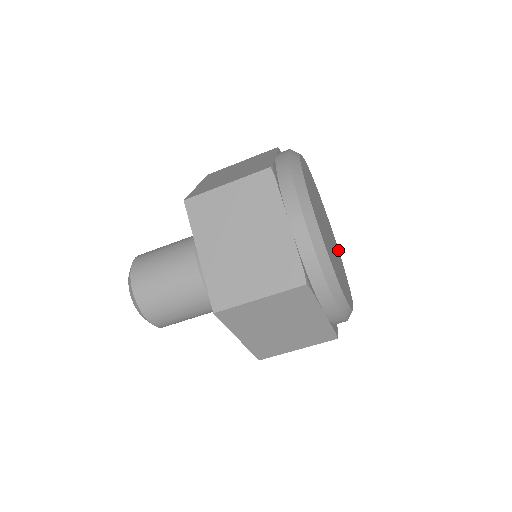
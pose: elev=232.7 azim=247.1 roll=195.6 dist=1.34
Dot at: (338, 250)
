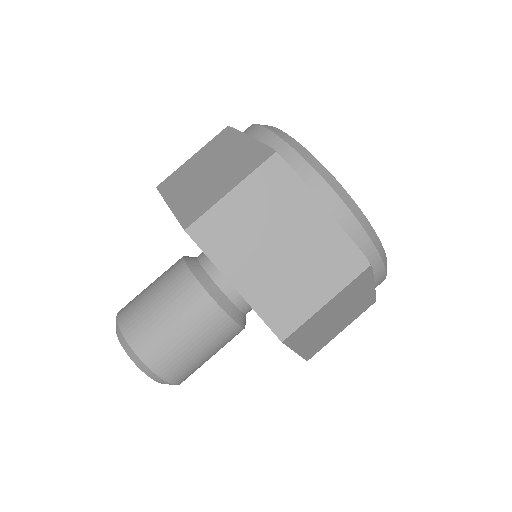
Dot at: occluded
